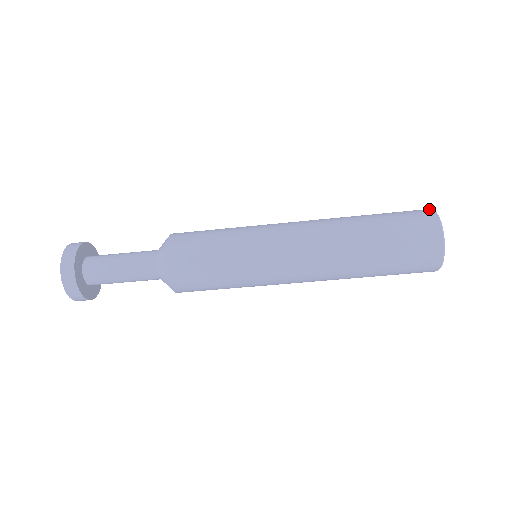
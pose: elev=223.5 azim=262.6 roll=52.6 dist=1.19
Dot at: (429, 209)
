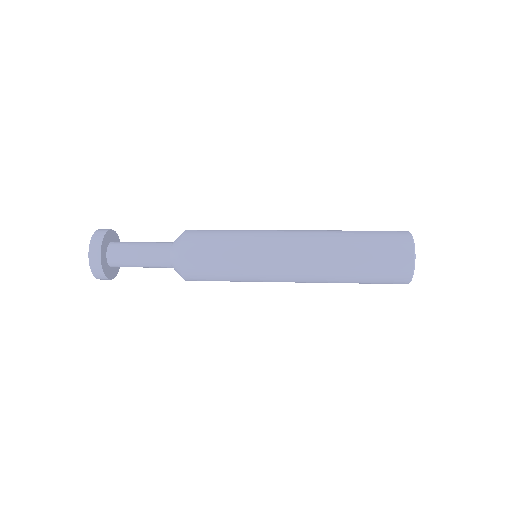
Dot at: (411, 267)
